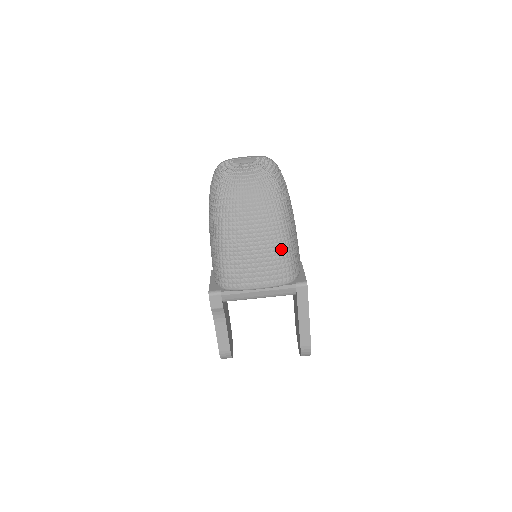
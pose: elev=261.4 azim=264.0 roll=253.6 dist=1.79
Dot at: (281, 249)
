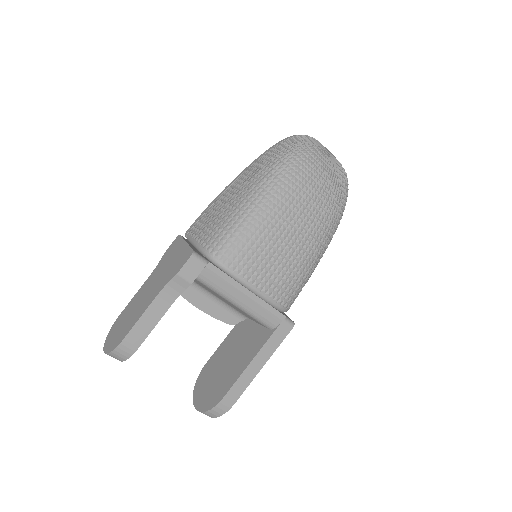
Dot at: (308, 266)
